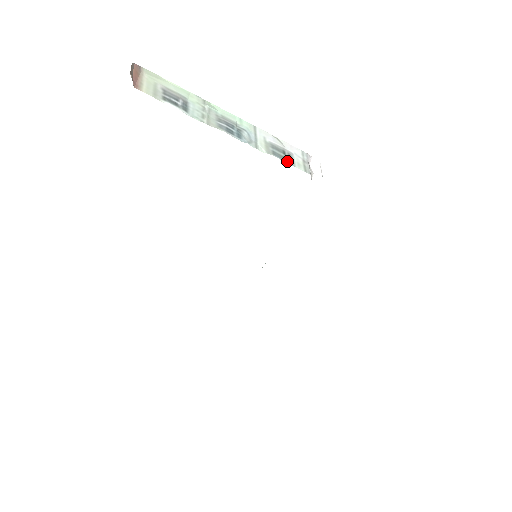
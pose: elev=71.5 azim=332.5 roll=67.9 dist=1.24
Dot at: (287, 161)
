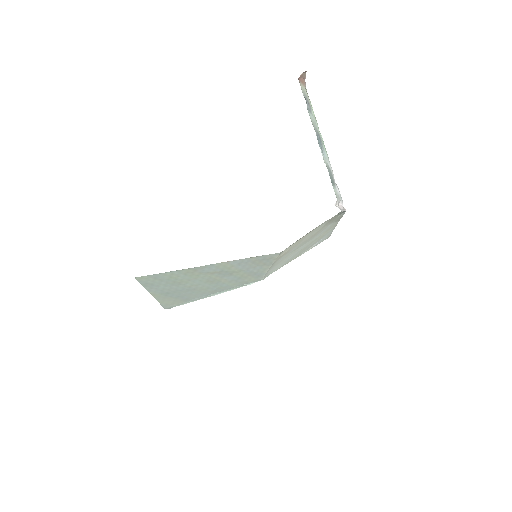
Dot at: (331, 181)
